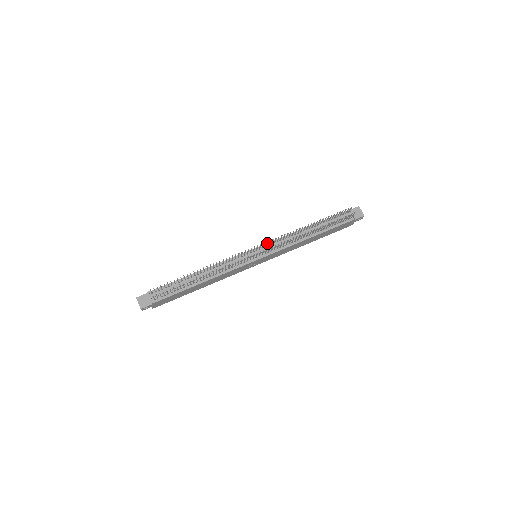
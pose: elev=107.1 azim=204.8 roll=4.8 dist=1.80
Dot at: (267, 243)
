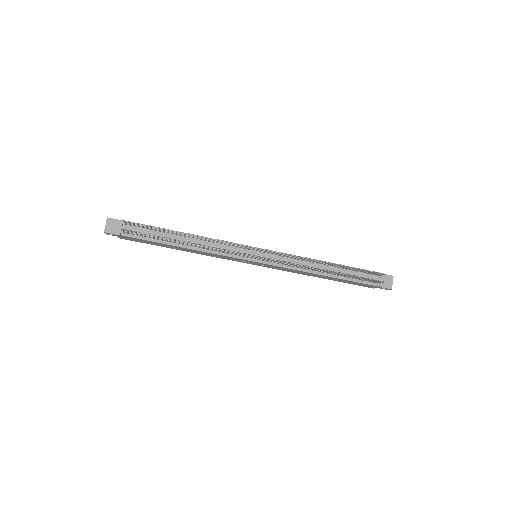
Dot at: (276, 251)
